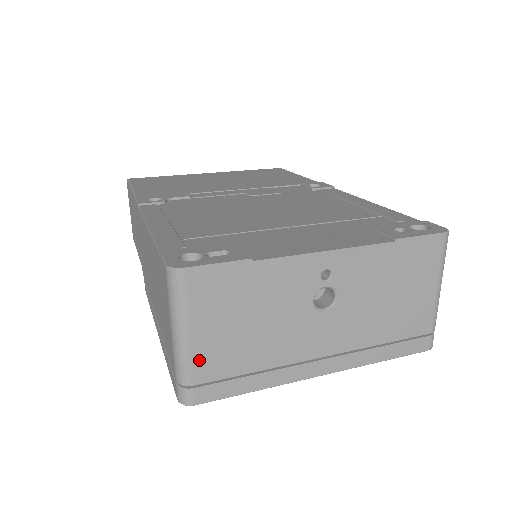
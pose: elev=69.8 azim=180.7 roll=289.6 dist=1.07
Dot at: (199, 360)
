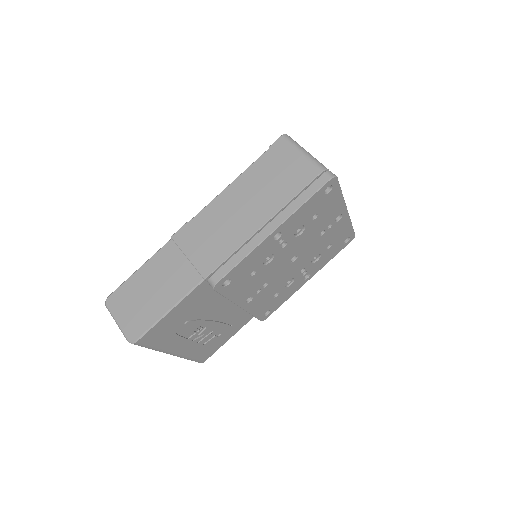
Dot at: occluded
